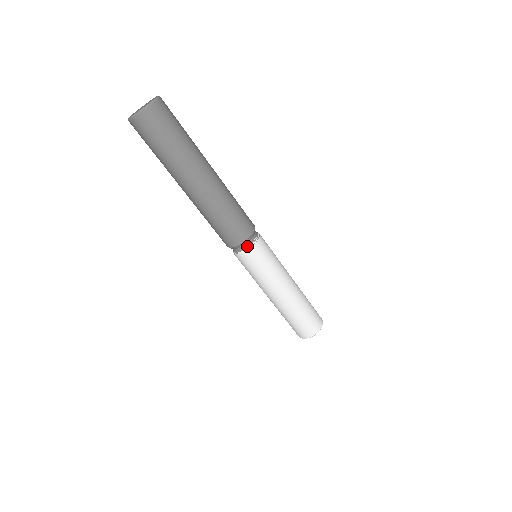
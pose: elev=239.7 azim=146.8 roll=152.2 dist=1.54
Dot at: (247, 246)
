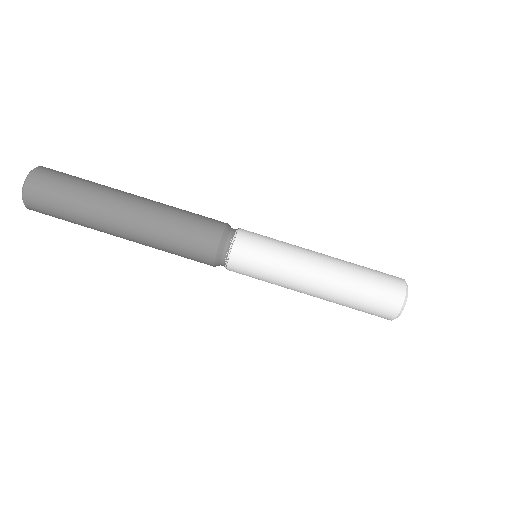
Dot at: (228, 248)
